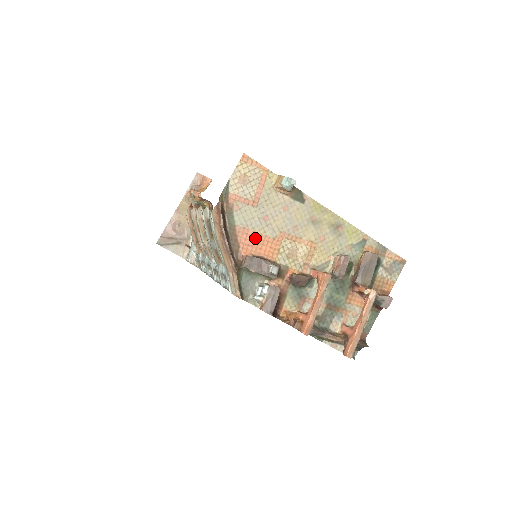
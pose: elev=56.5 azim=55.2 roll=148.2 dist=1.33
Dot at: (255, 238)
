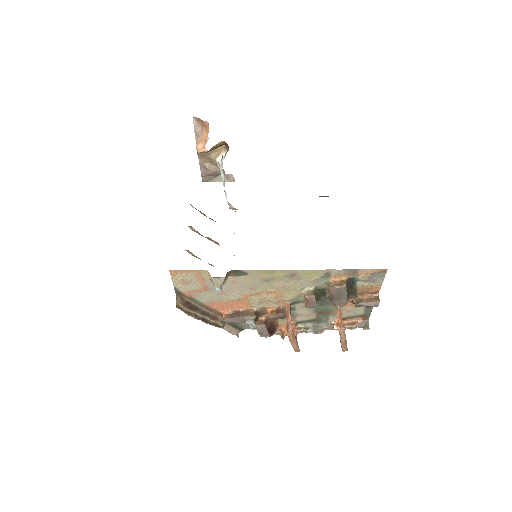
Dot at: (224, 304)
